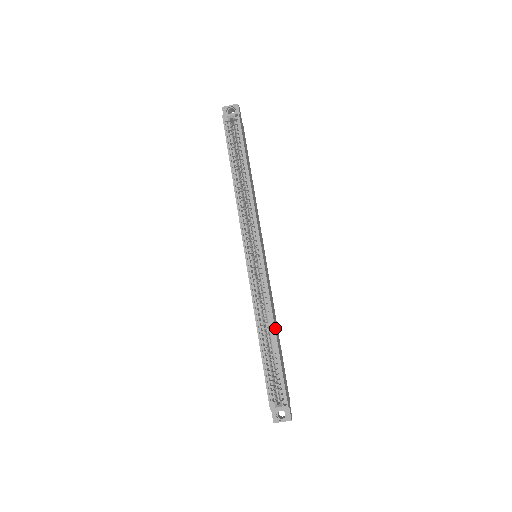
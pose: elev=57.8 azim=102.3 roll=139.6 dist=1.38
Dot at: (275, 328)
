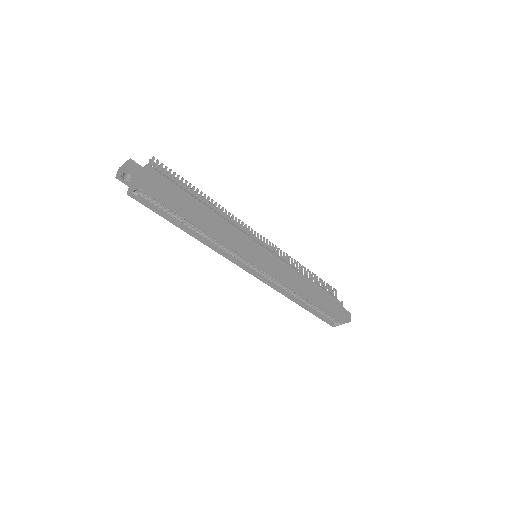
Dot at: (306, 296)
